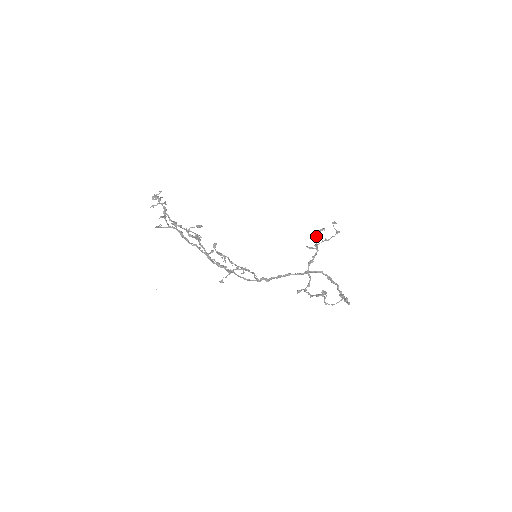
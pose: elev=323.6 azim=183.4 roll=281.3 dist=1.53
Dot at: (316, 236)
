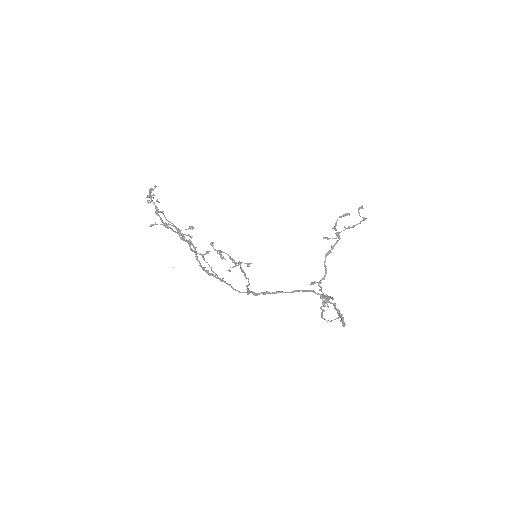
Dot at: (336, 224)
